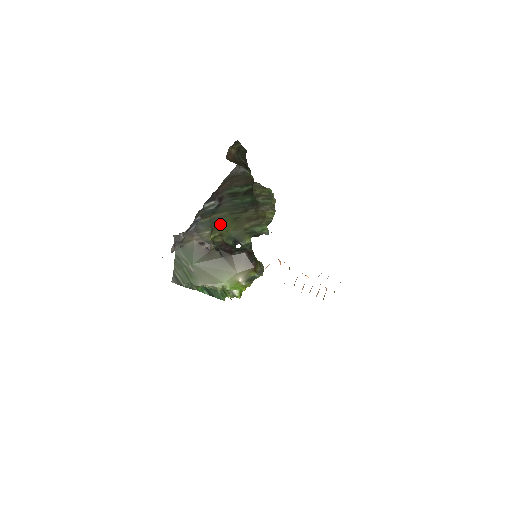
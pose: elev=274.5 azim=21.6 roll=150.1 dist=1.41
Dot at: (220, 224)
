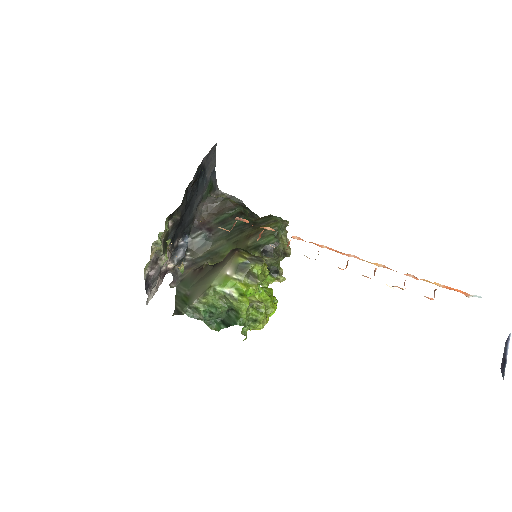
Dot at: (222, 254)
